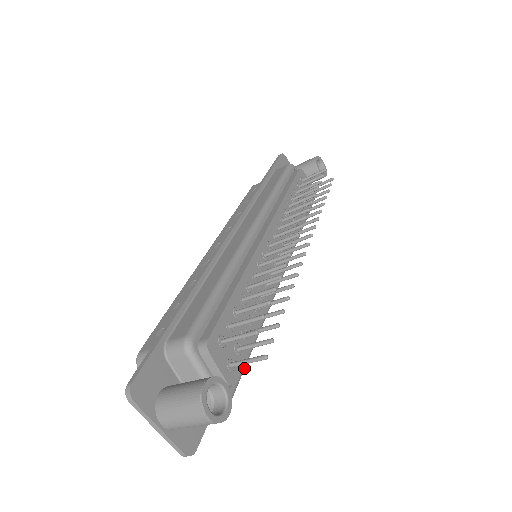
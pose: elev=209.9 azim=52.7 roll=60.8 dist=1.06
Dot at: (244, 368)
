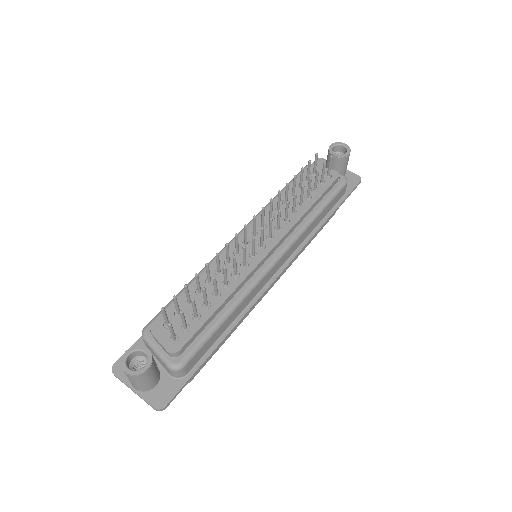
Dot at: (201, 342)
